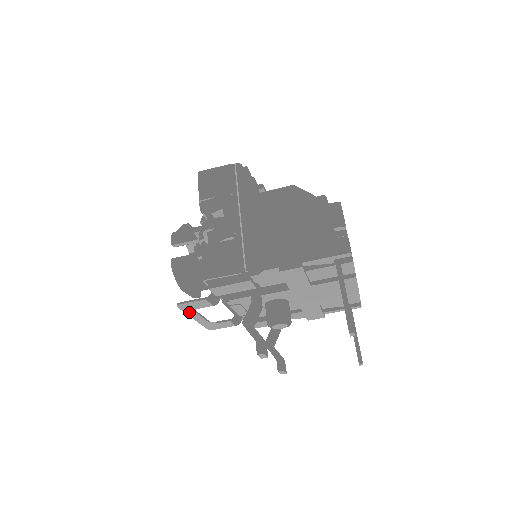
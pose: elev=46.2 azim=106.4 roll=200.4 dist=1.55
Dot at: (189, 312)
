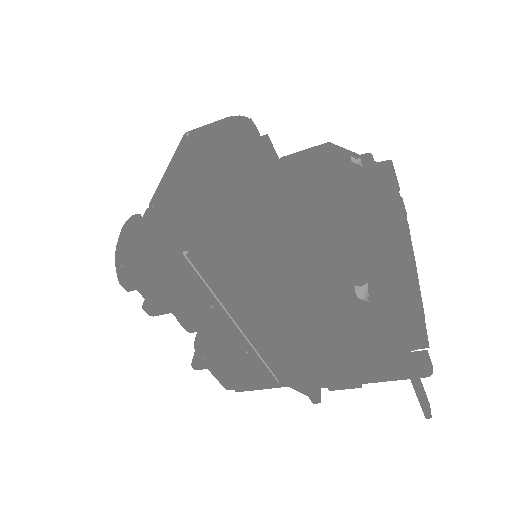
Dot at: occluded
